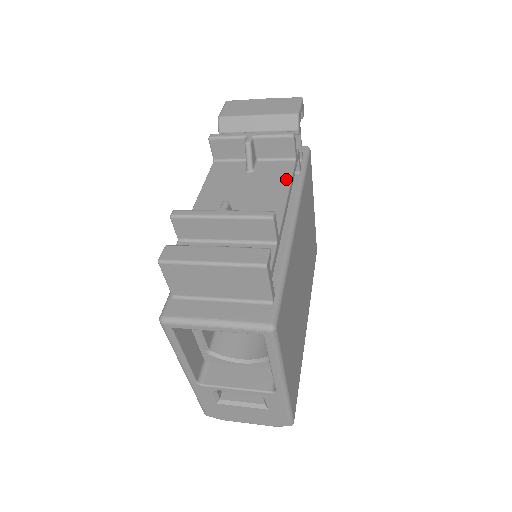
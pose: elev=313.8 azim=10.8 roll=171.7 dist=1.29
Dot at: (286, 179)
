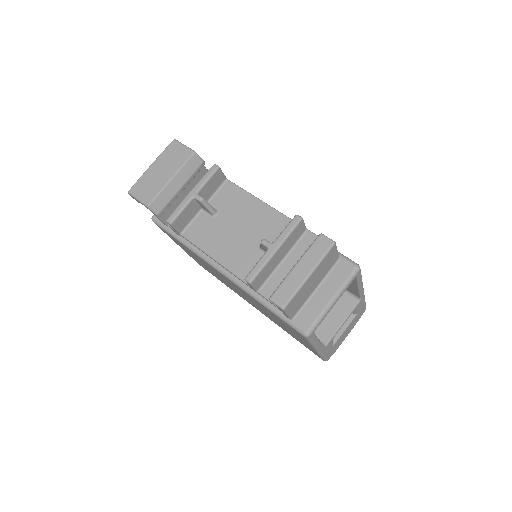
Dot at: (245, 195)
